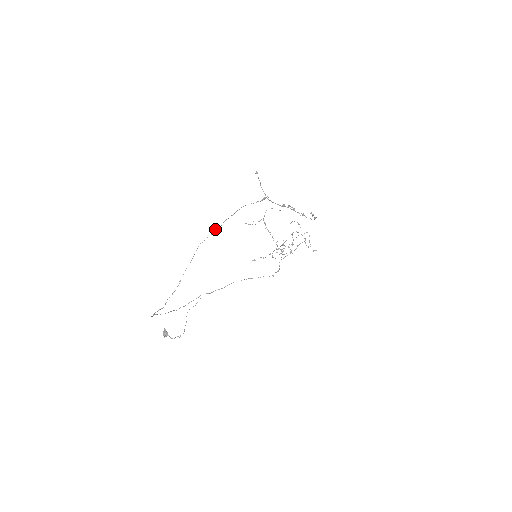
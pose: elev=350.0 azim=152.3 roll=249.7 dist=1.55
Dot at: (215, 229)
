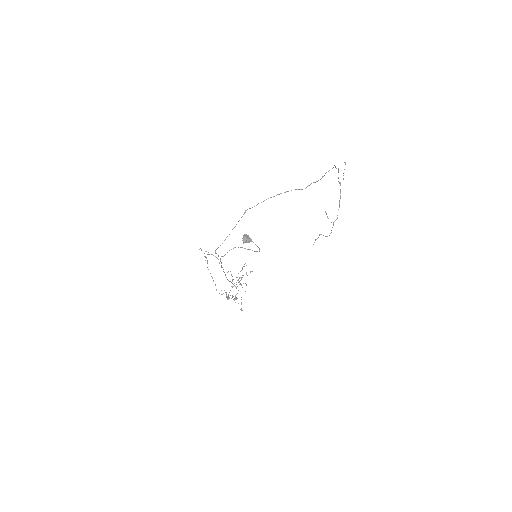
Dot at: occluded
